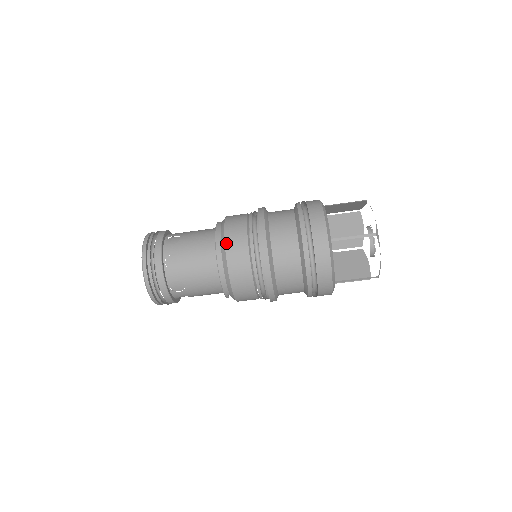
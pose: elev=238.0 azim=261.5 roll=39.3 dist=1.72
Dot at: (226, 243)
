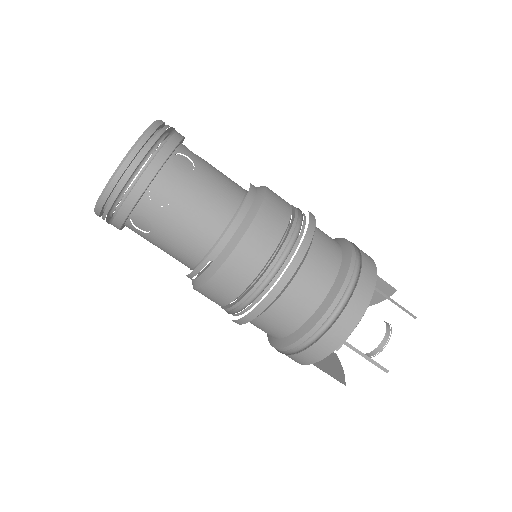
Dot at: (267, 196)
